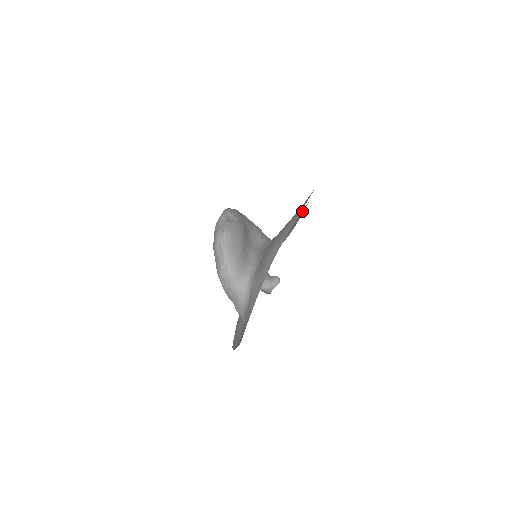
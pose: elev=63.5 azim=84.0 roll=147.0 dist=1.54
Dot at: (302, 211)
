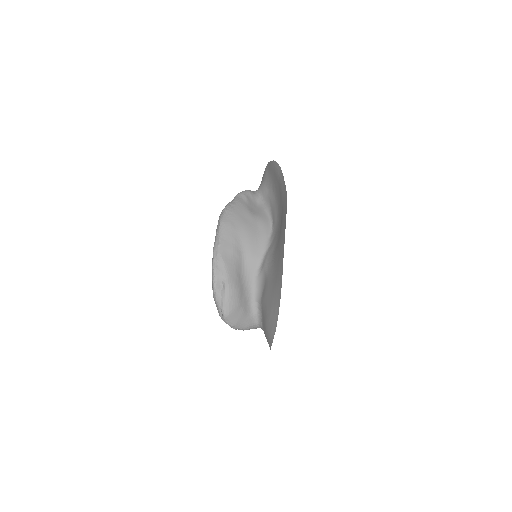
Dot at: (281, 192)
